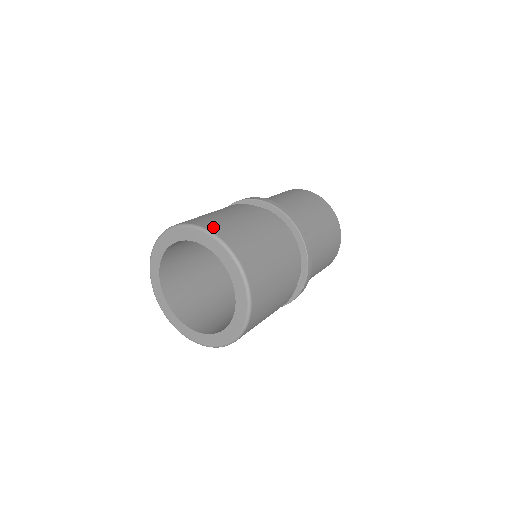
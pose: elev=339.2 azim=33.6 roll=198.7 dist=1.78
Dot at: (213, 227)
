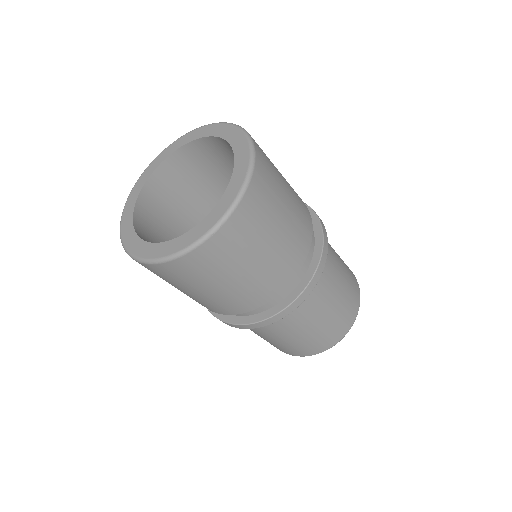
Dot at: occluded
